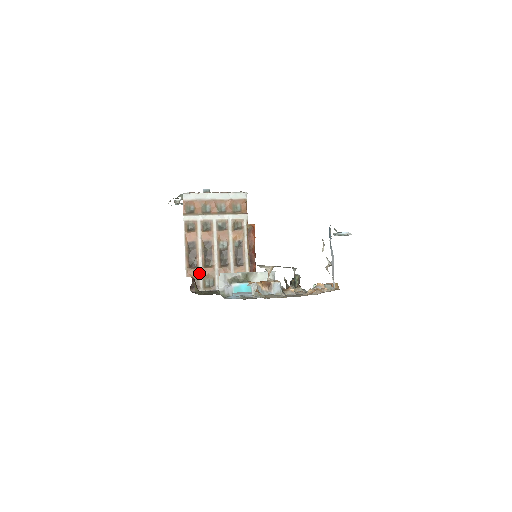
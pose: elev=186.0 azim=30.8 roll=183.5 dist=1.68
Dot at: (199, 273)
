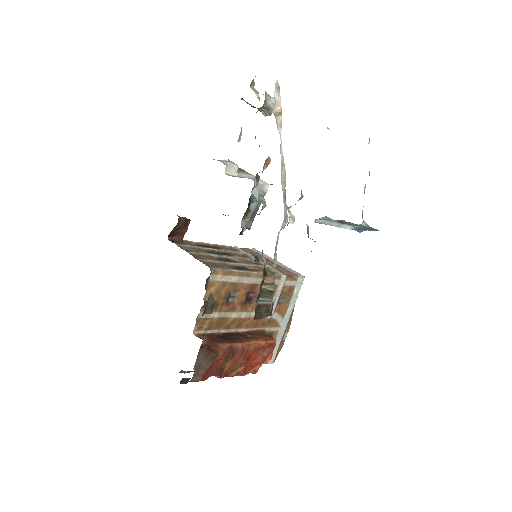
Dot at: (192, 245)
